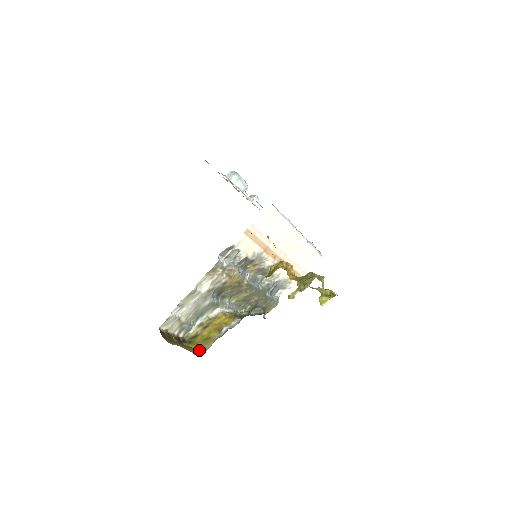
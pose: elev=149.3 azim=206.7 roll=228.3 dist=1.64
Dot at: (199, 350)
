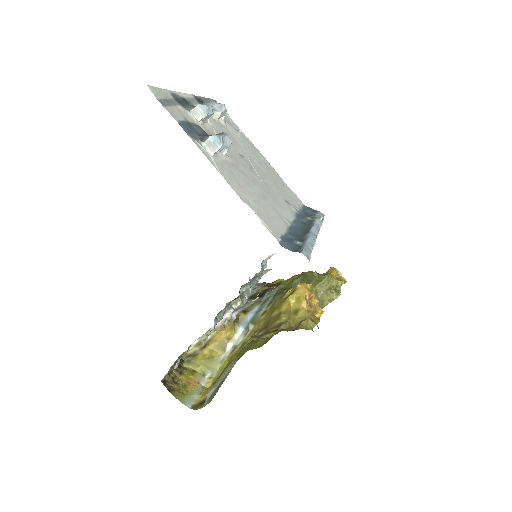
Dot at: (206, 376)
